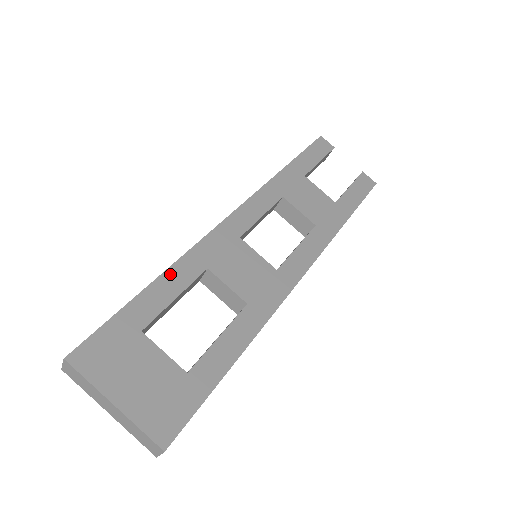
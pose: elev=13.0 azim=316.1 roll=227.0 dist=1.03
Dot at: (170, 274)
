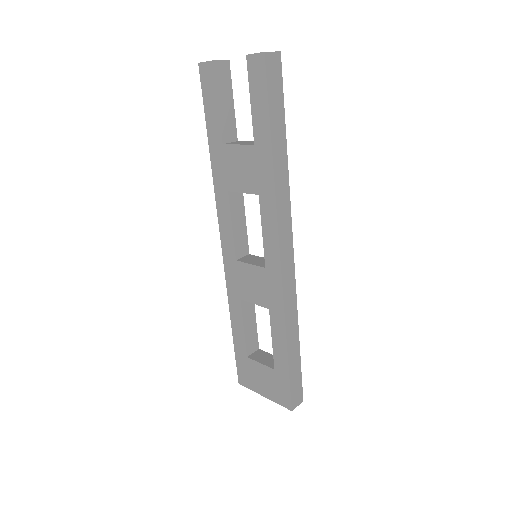
Dot at: (233, 317)
